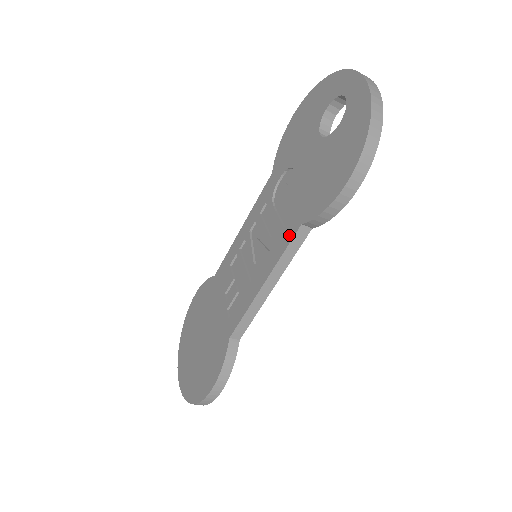
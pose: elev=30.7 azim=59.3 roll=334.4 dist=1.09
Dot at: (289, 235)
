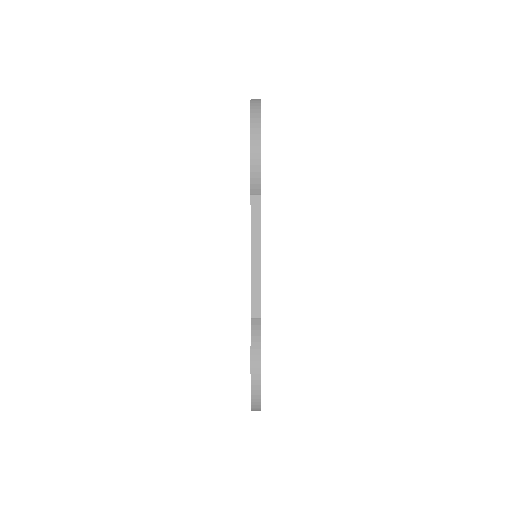
Dot at: occluded
